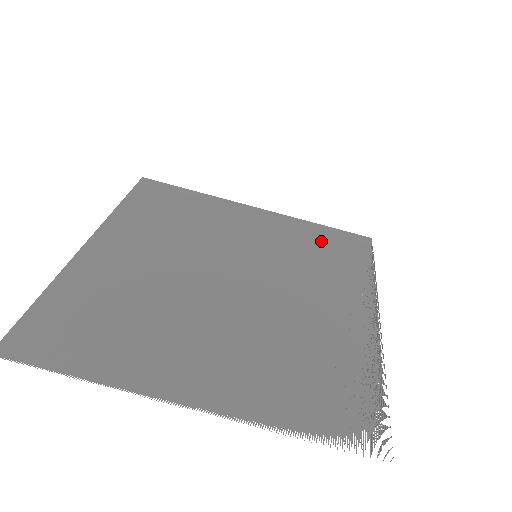
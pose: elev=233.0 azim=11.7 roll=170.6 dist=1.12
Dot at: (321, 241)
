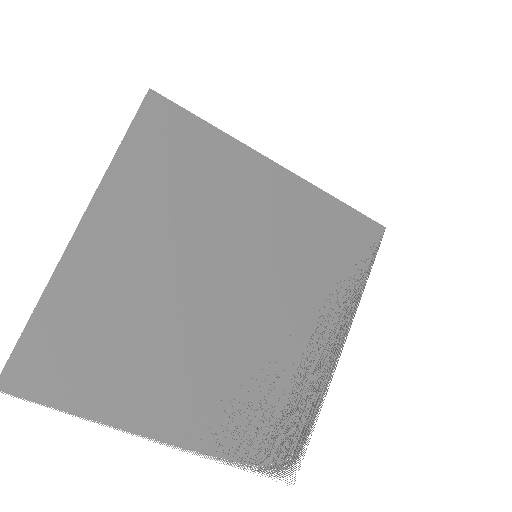
Dot at: (331, 231)
